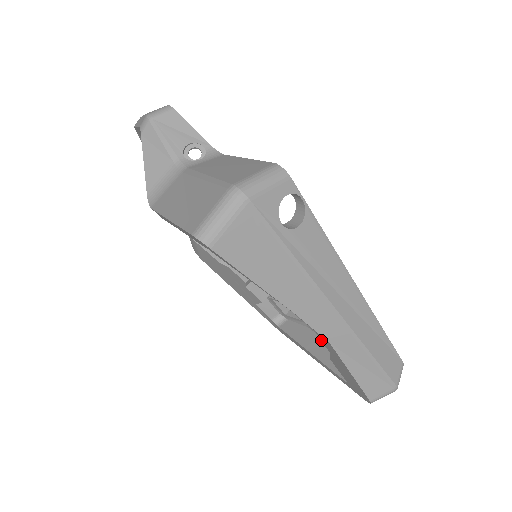
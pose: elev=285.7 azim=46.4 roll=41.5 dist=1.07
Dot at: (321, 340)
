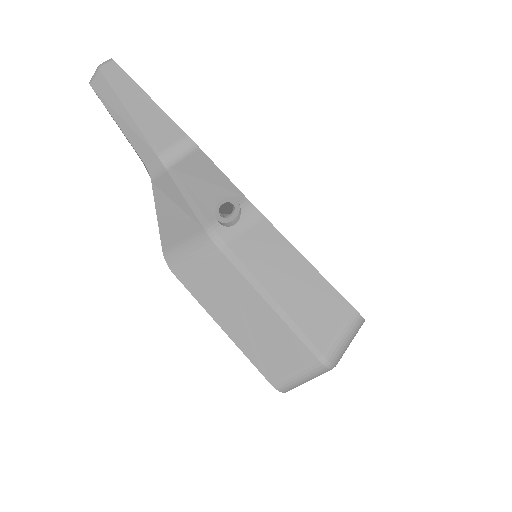
Dot at: occluded
